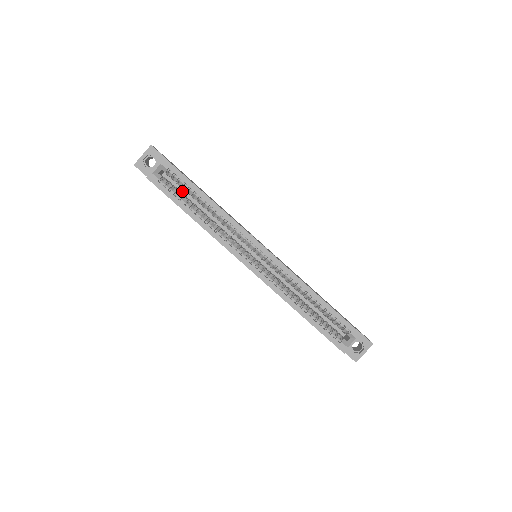
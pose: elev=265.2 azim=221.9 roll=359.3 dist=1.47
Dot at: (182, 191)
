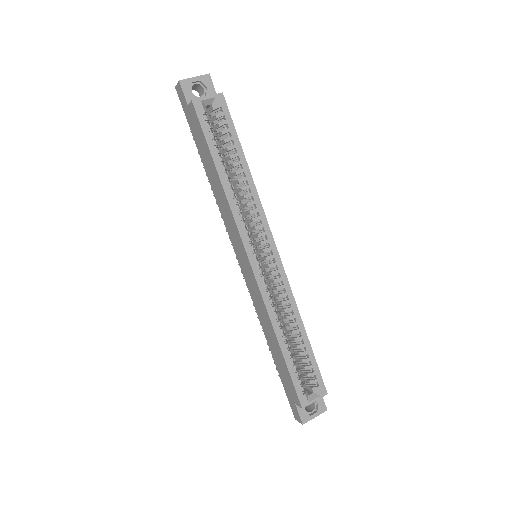
Dot at: occluded
